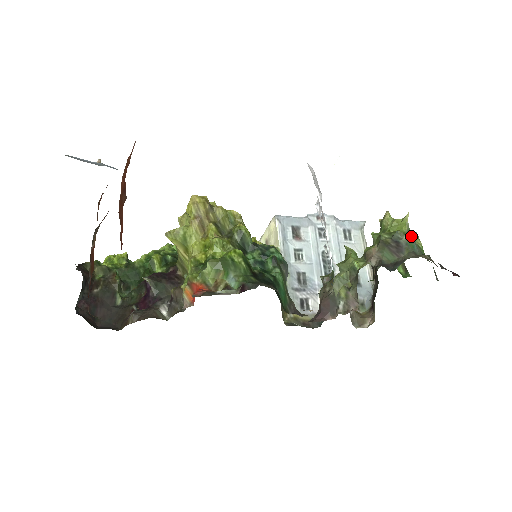
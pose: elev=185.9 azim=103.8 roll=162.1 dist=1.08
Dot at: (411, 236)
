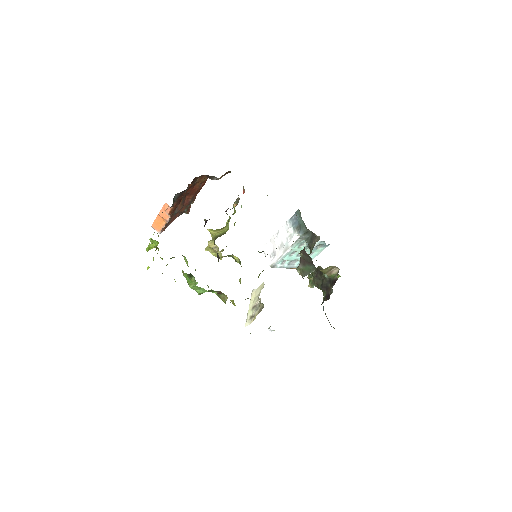
Dot at: occluded
